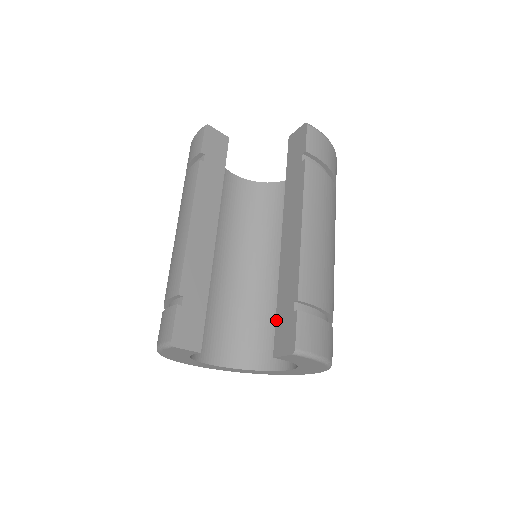
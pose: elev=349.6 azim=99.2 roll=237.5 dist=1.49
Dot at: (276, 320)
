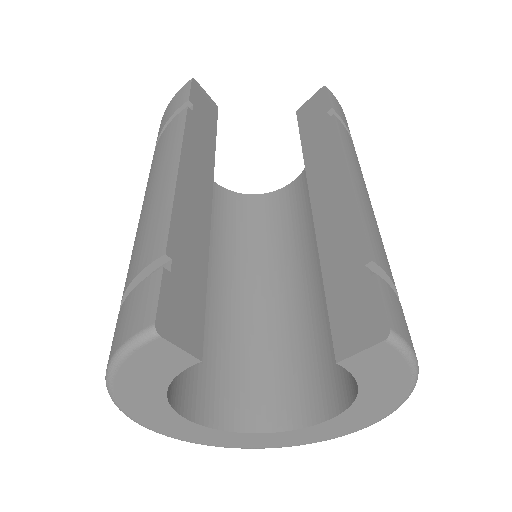
Dot at: (328, 306)
